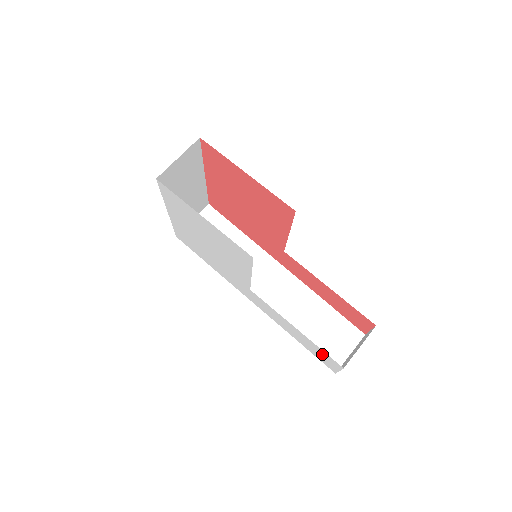
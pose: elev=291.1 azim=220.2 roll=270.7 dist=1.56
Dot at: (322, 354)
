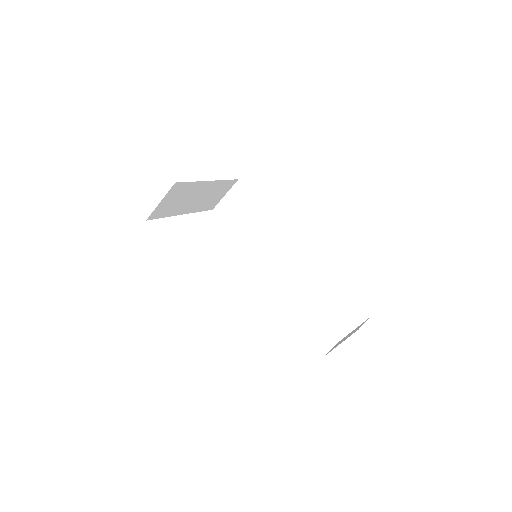
Dot at: occluded
